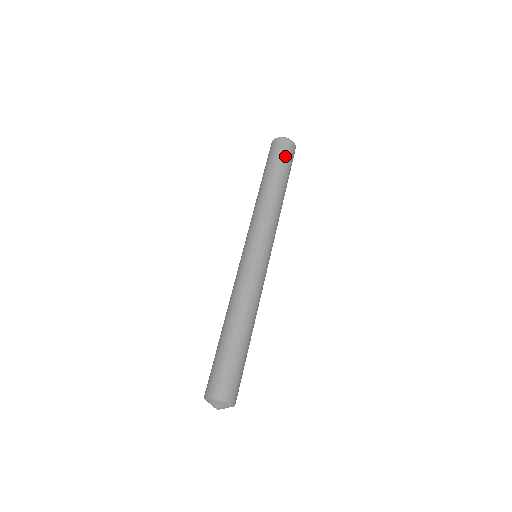
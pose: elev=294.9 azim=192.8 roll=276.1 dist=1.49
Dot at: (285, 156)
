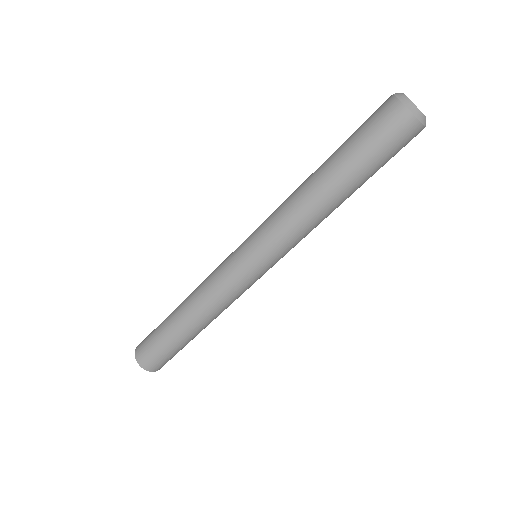
Dot at: (379, 142)
